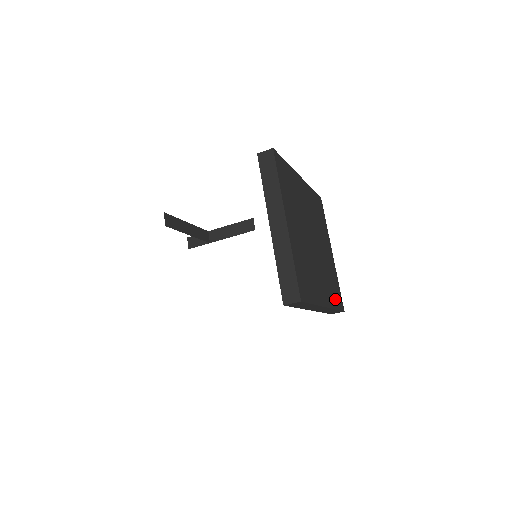
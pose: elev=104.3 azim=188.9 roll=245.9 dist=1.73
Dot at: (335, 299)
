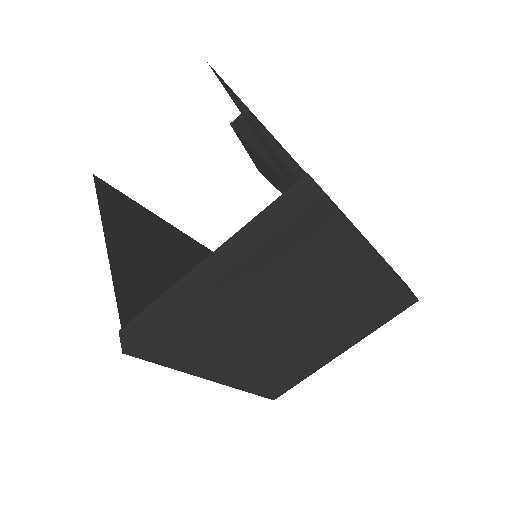
Dot at: (262, 384)
